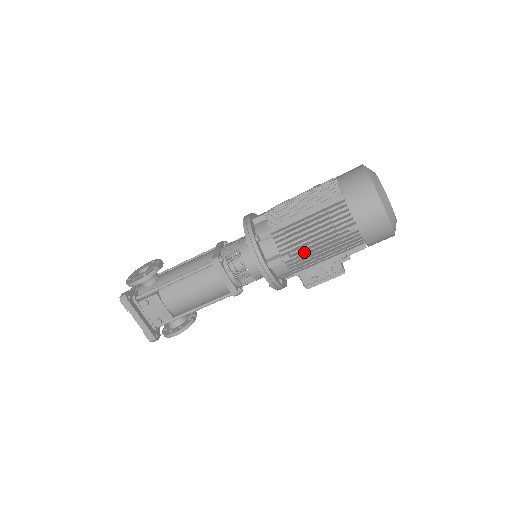
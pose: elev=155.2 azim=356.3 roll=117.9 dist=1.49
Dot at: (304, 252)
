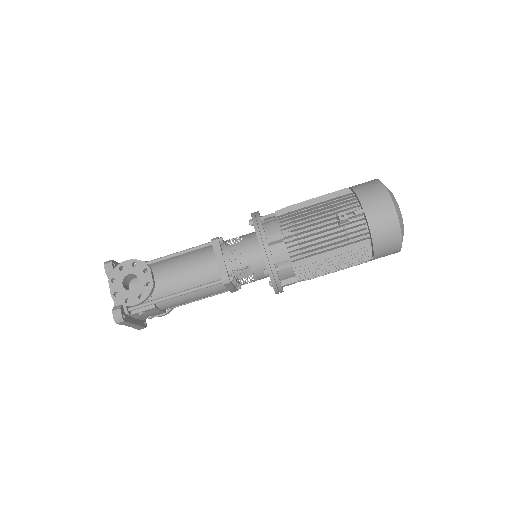
Dot at: occluded
